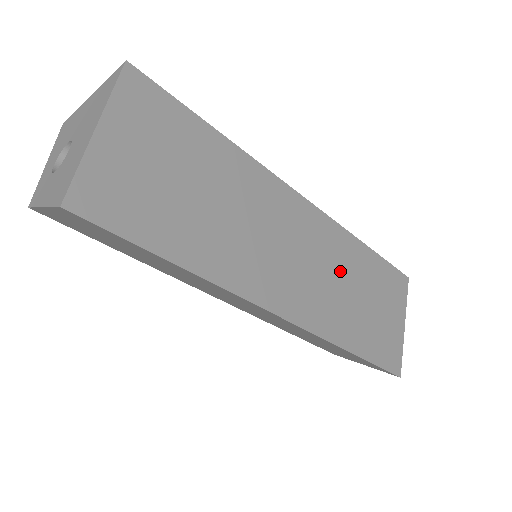
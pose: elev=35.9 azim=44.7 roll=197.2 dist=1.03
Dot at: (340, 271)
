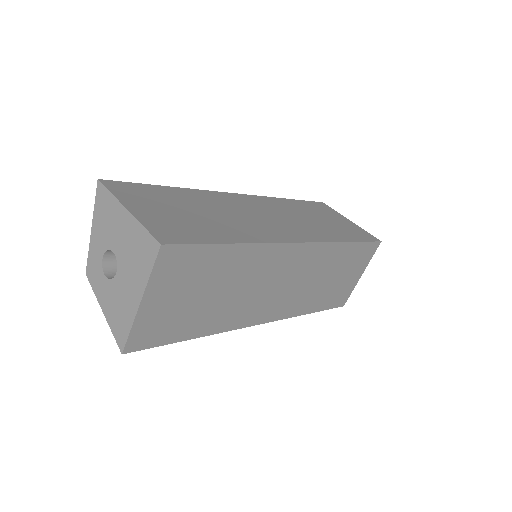
Dot at: (318, 273)
